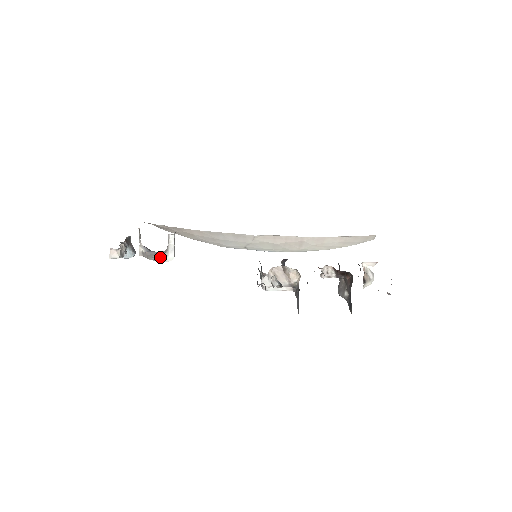
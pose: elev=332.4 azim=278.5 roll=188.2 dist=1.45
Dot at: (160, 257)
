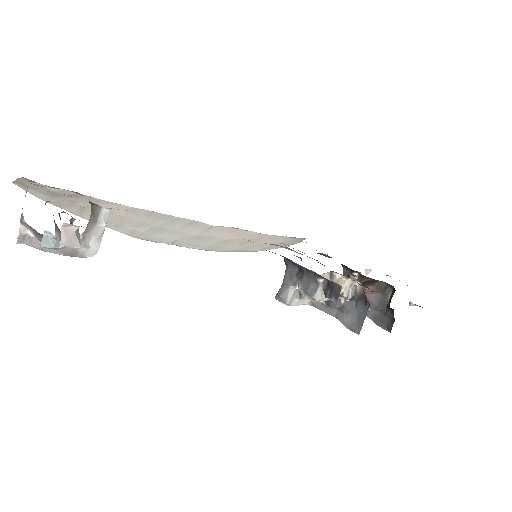
Dot at: (74, 248)
